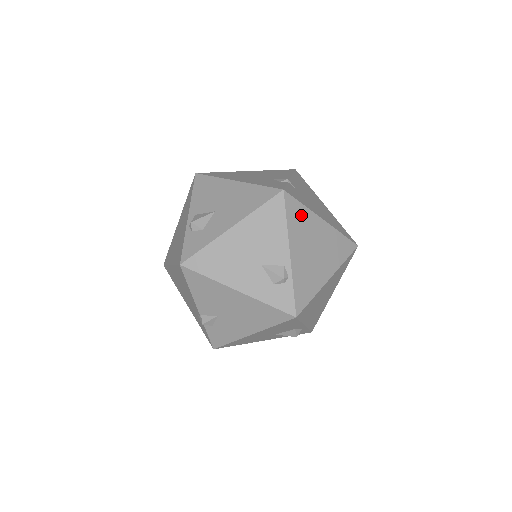
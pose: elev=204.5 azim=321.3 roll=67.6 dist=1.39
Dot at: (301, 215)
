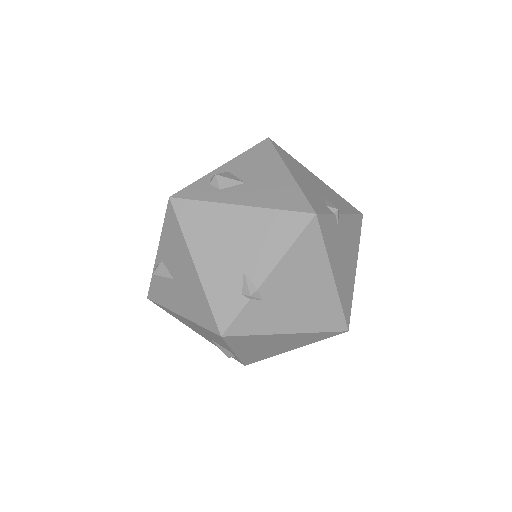
Dot at: (251, 339)
